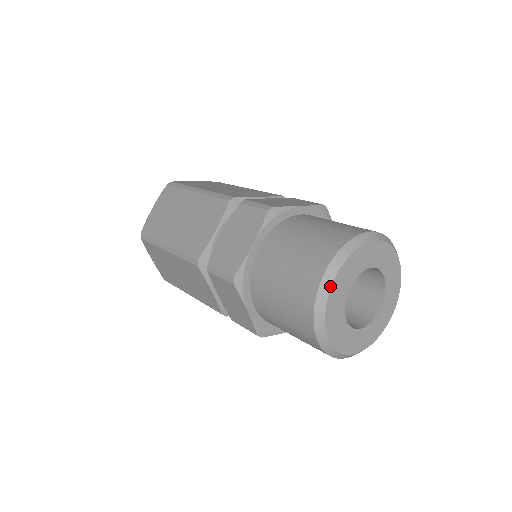
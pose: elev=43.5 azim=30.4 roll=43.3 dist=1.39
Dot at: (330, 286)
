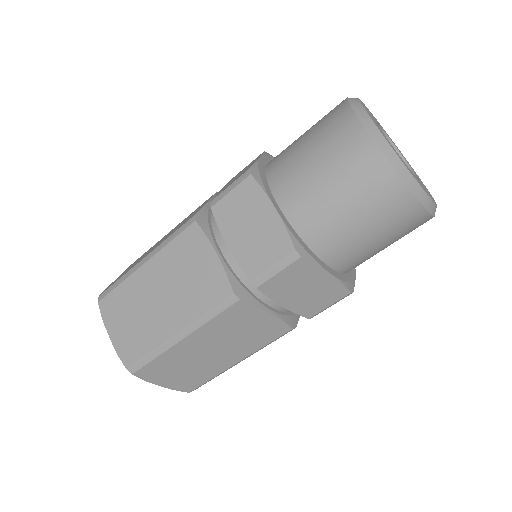
Dot at: (358, 100)
